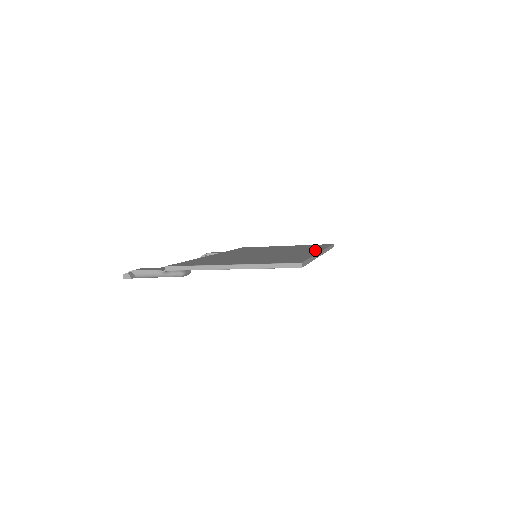
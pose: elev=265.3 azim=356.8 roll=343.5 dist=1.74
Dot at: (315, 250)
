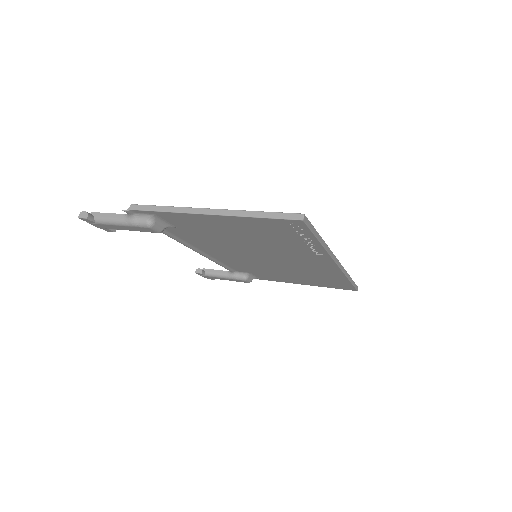
Dot at: occluded
